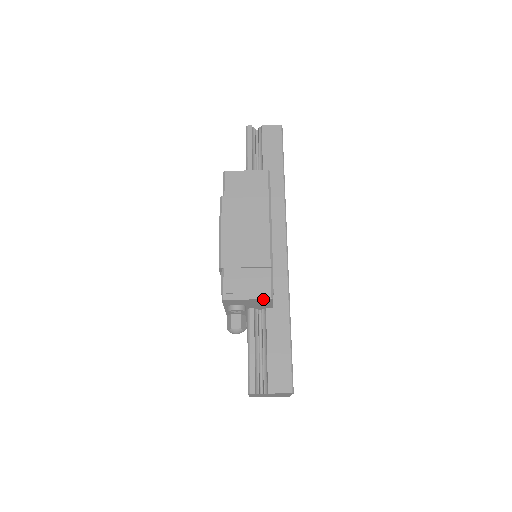
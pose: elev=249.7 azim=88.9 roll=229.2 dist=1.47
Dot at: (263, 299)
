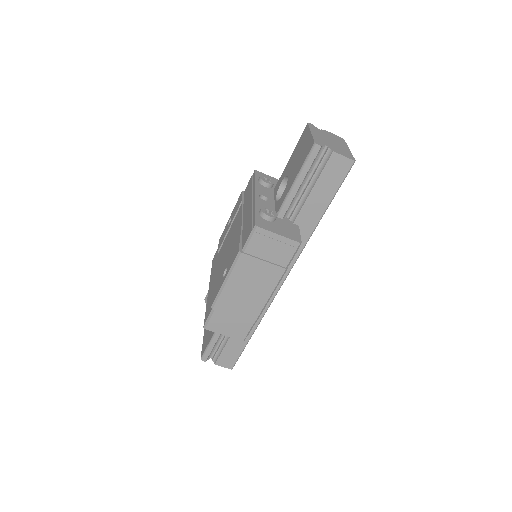
Dot at: (237, 338)
